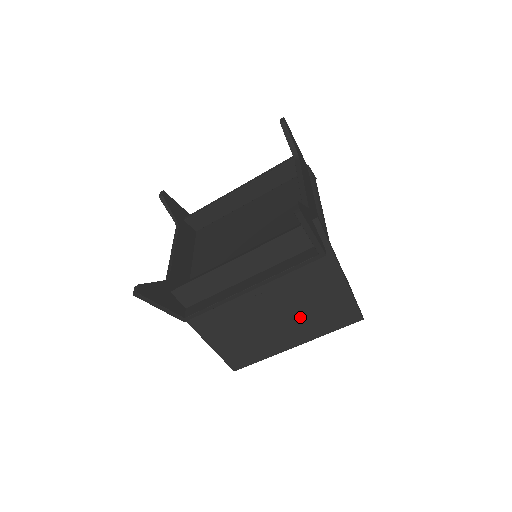
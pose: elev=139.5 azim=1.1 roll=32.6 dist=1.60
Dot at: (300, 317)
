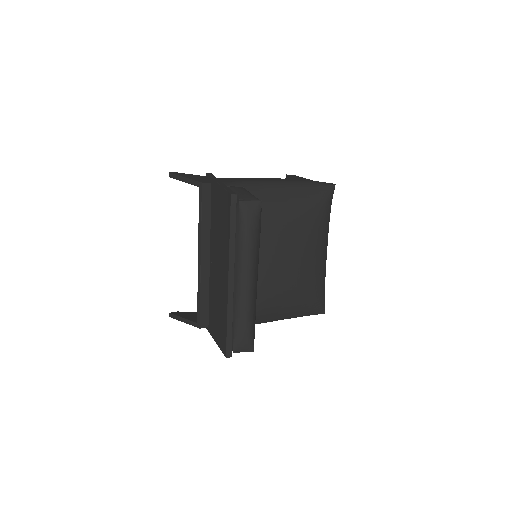
Dot at: (222, 248)
